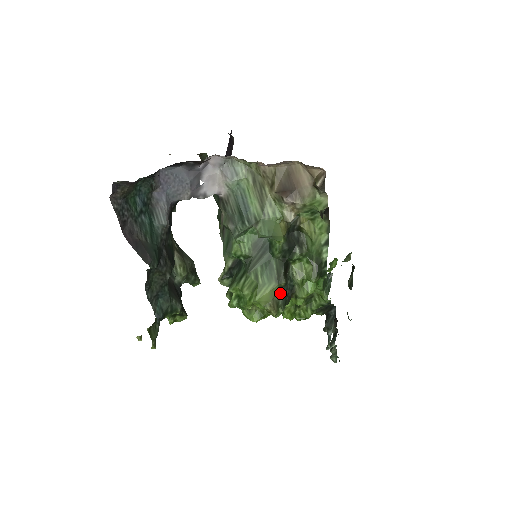
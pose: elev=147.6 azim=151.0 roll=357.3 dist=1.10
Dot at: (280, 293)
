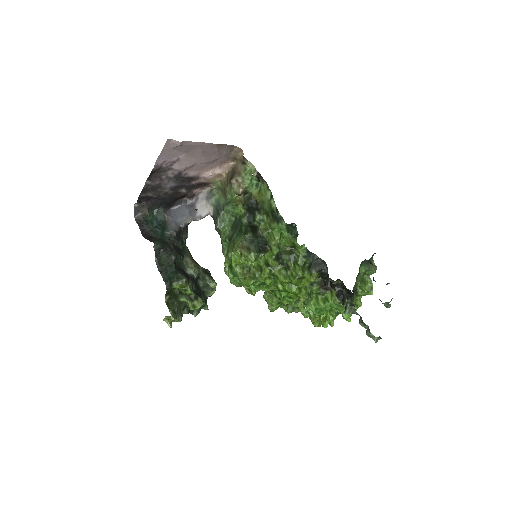
Dot at: (250, 242)
